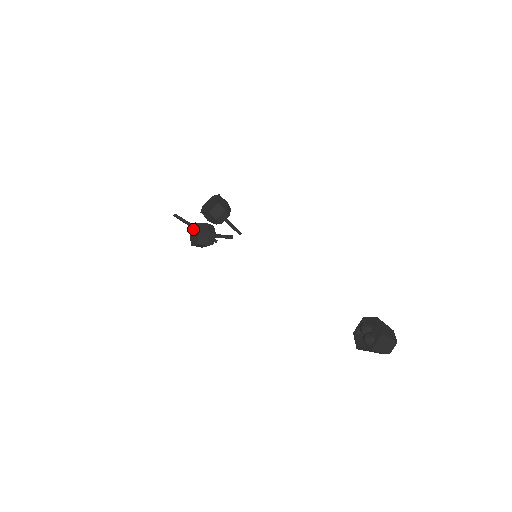
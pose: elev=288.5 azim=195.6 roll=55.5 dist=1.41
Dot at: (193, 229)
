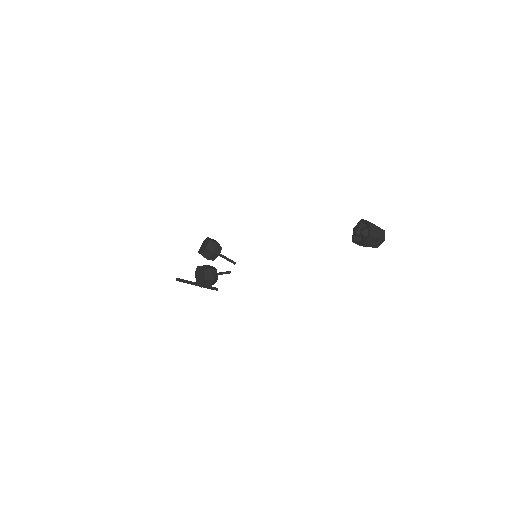
Dot at: (197, 273)
